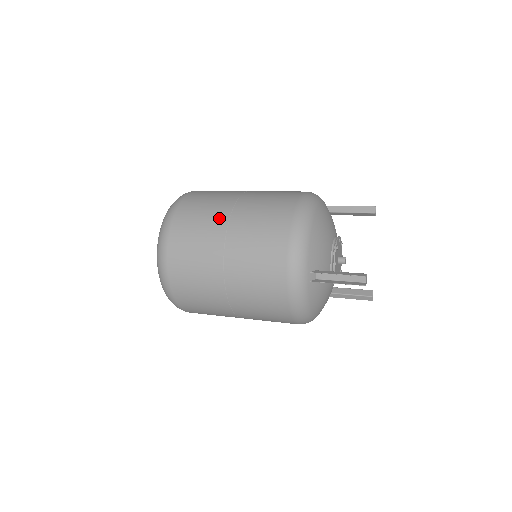
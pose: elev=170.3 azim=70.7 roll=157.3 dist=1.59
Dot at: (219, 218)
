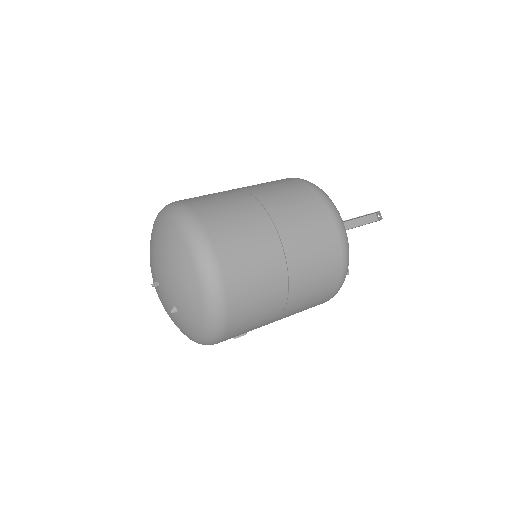
Dot at: (243, 197)
